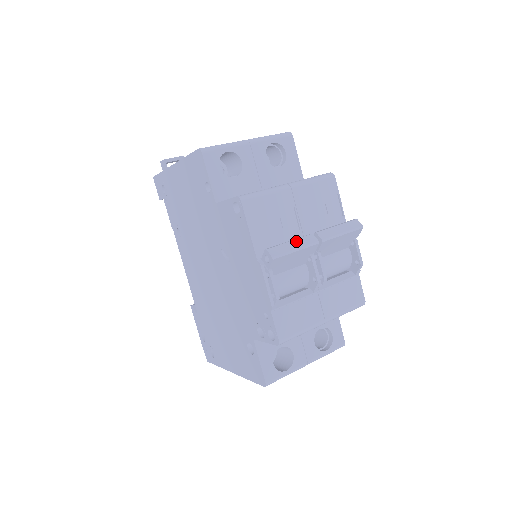
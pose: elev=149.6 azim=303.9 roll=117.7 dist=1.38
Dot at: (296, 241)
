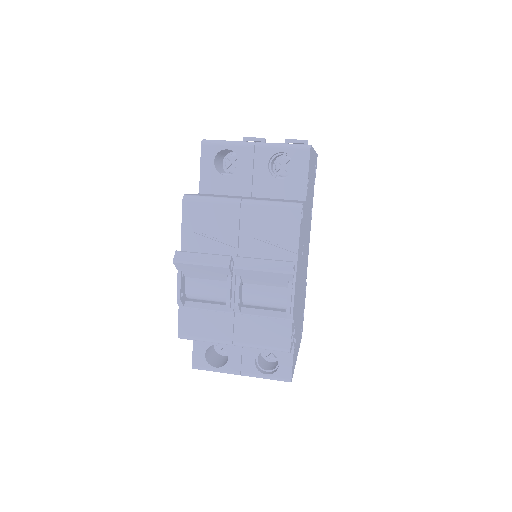
Dot at: (208, 256)
